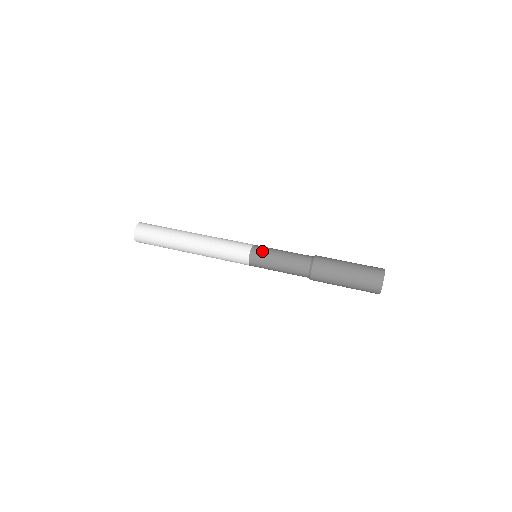
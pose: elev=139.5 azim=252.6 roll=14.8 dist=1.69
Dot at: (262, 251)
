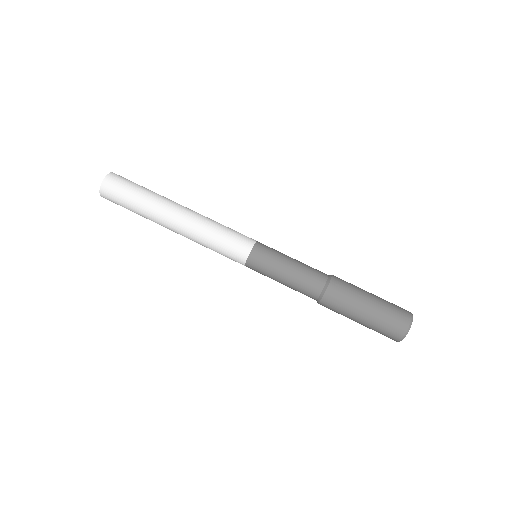
Dot at: (266, 255)
